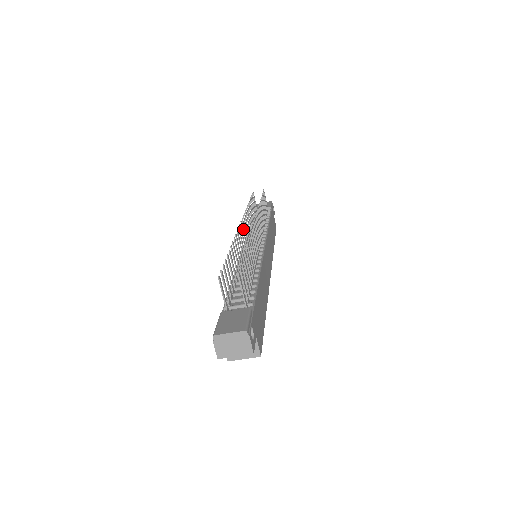
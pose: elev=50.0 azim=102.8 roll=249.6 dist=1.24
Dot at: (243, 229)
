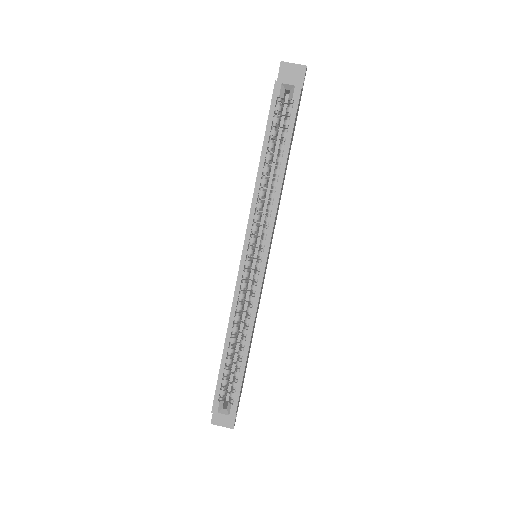
Dot at: occluded
